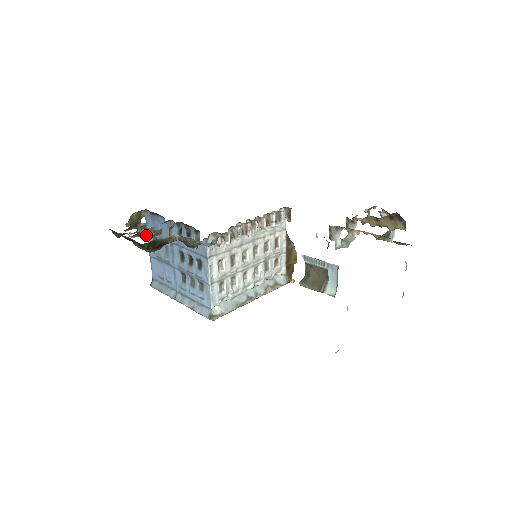
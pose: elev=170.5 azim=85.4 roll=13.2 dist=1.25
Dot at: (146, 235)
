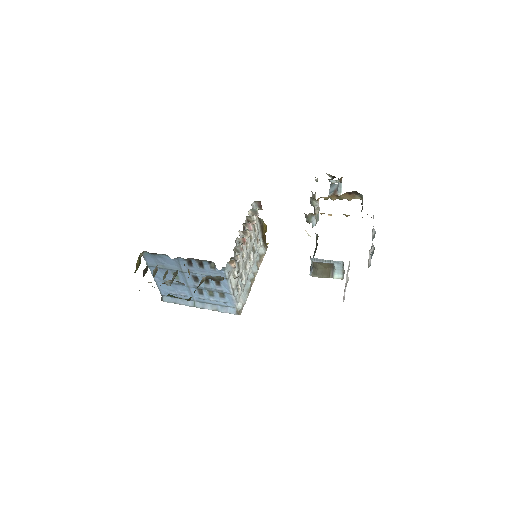
Dot at: (171, 282)
